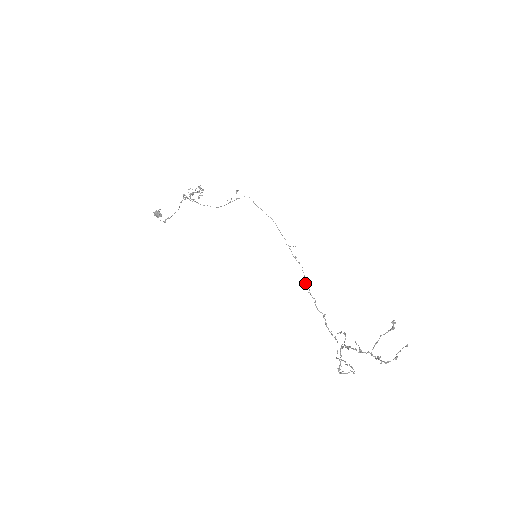
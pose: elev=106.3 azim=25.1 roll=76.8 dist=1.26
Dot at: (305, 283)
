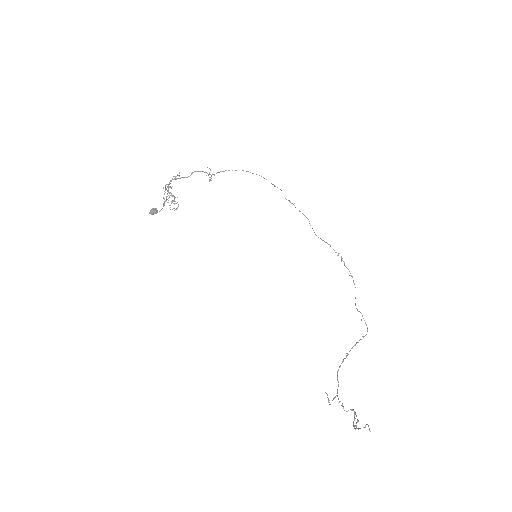
Dot at: (316, 235)
